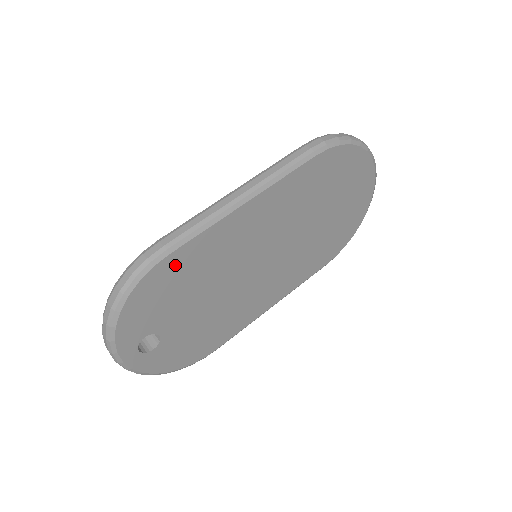
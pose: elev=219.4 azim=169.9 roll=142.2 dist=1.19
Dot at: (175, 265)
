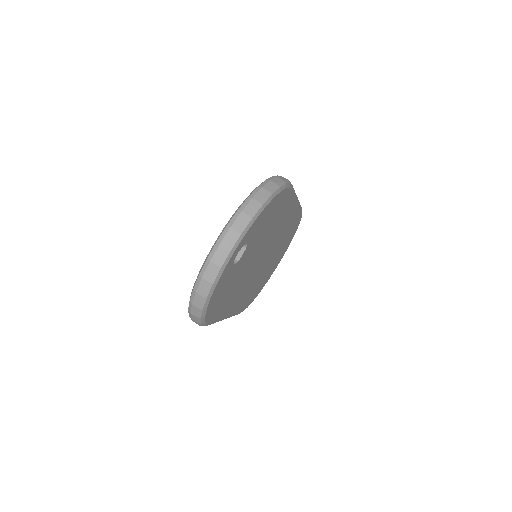
Dot at: (284, 201)
